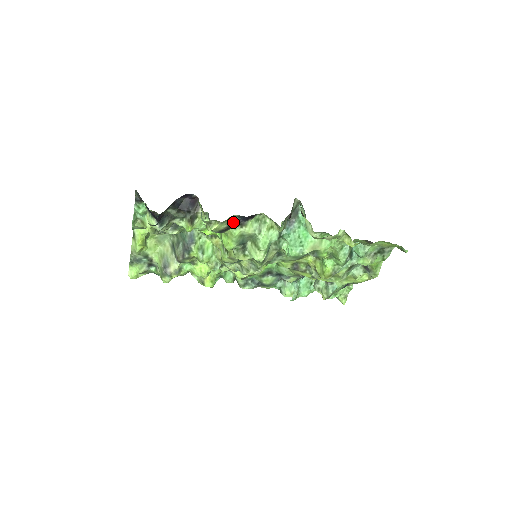
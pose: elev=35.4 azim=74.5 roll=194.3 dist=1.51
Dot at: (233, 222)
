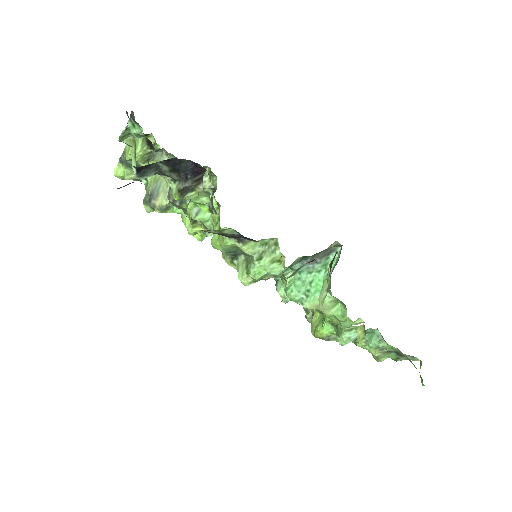
Dot at: (228, 233)
